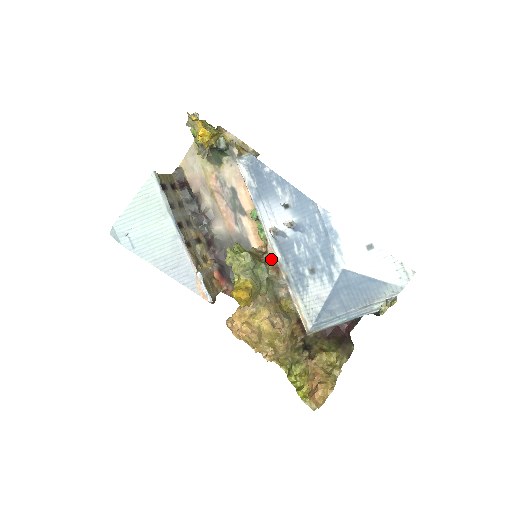
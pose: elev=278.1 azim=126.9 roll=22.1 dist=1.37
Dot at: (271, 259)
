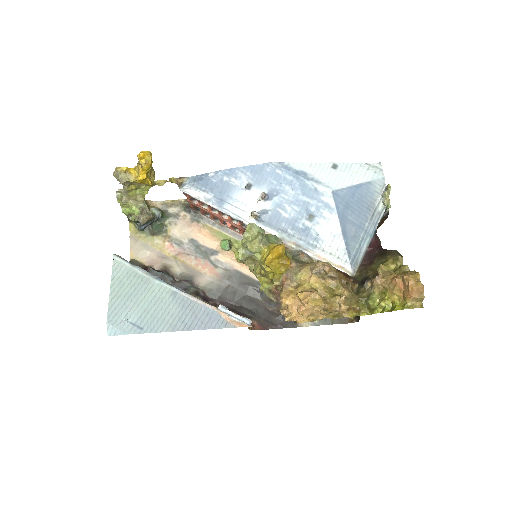
Dot at: occluded
